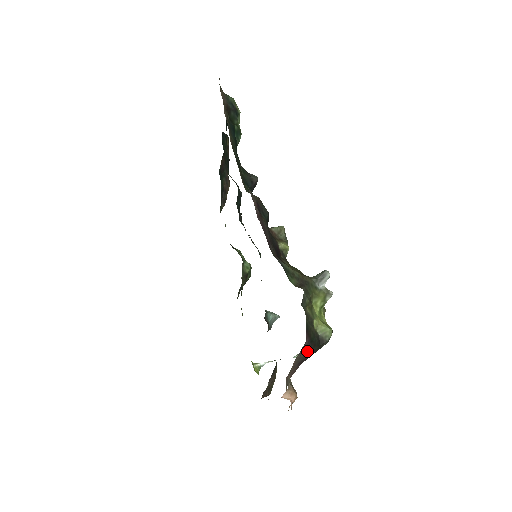
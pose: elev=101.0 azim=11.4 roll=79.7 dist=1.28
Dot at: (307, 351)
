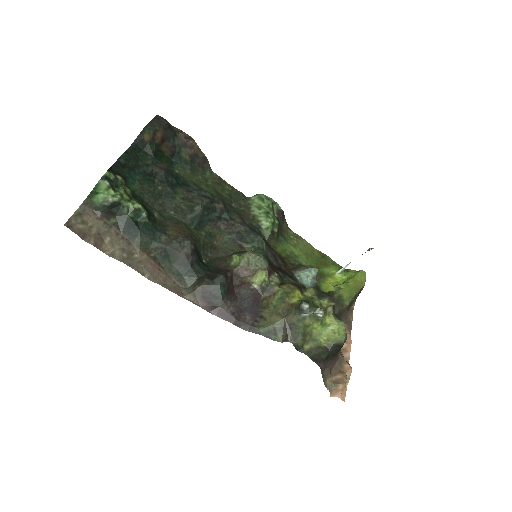
Dot at: (330, 360)
